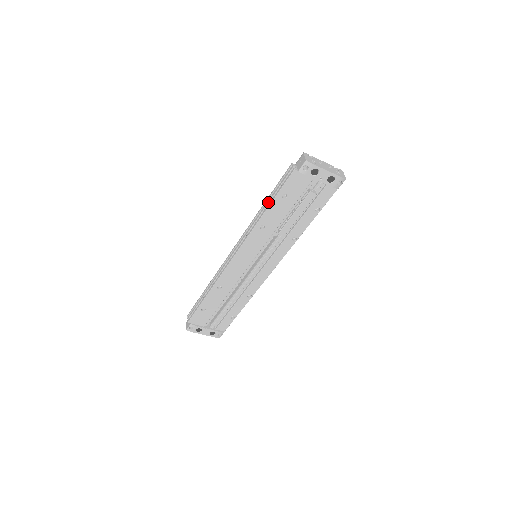
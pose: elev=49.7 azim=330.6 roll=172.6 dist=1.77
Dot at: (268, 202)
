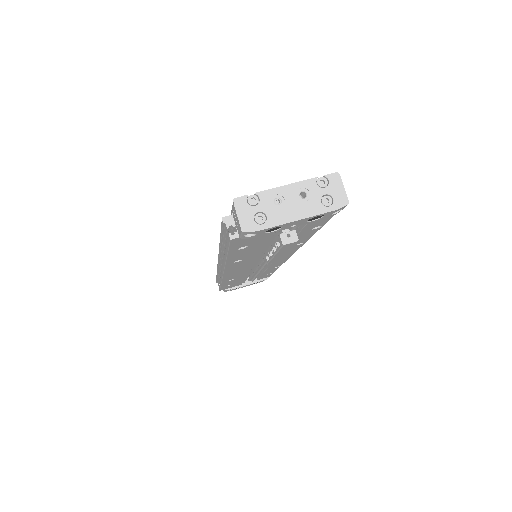
Dot at: (223, 248)
